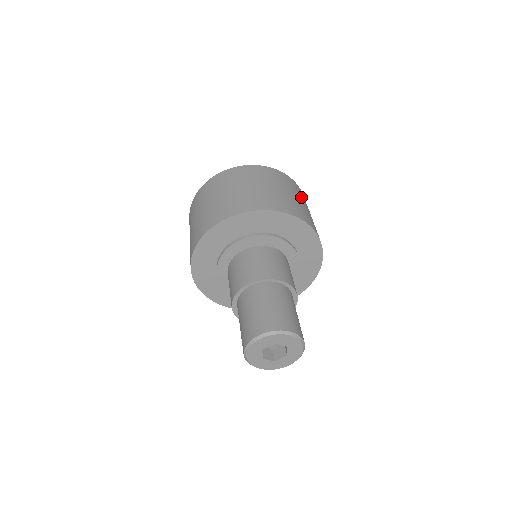
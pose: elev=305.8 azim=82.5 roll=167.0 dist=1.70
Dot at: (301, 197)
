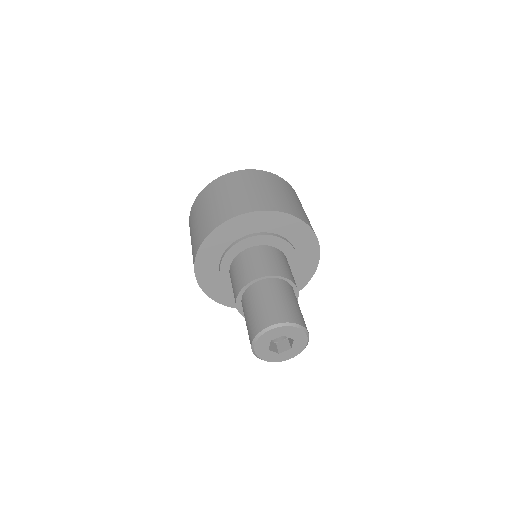
Dot at: occluded
